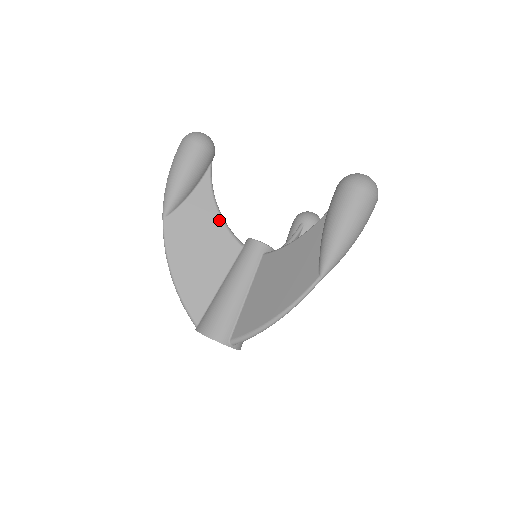
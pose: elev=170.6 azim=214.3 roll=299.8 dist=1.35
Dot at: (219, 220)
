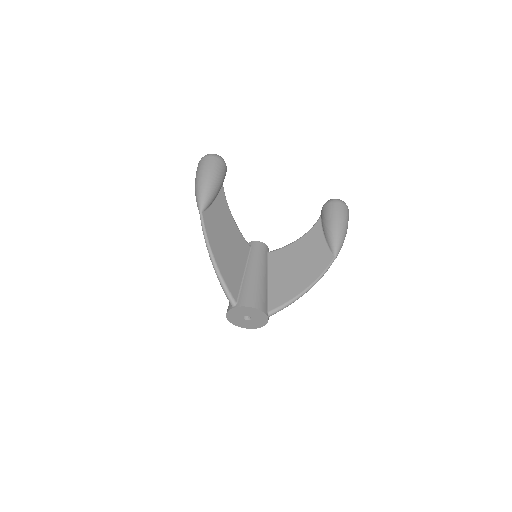
Dot at: (234, 223)
